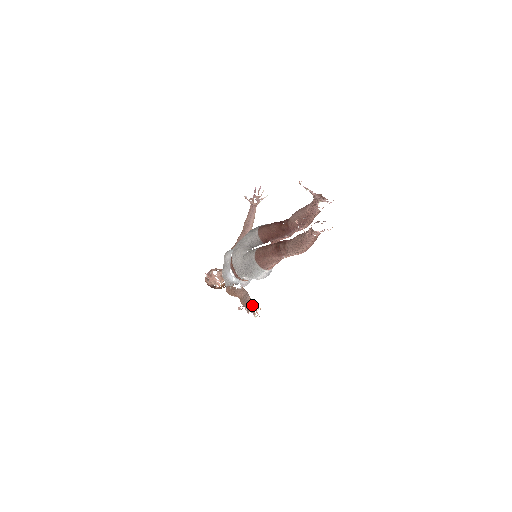
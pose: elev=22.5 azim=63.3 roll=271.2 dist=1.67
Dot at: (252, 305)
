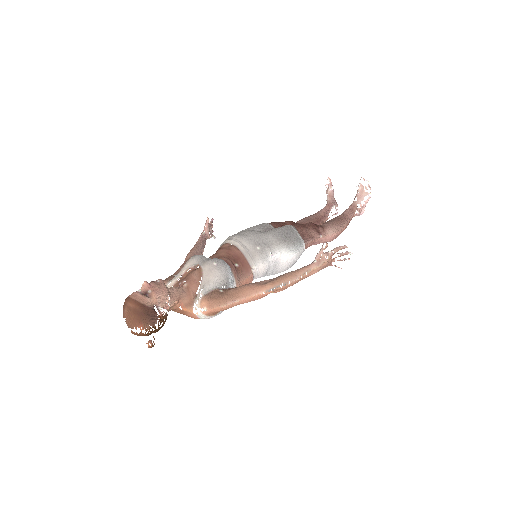
Dot at: occluded
